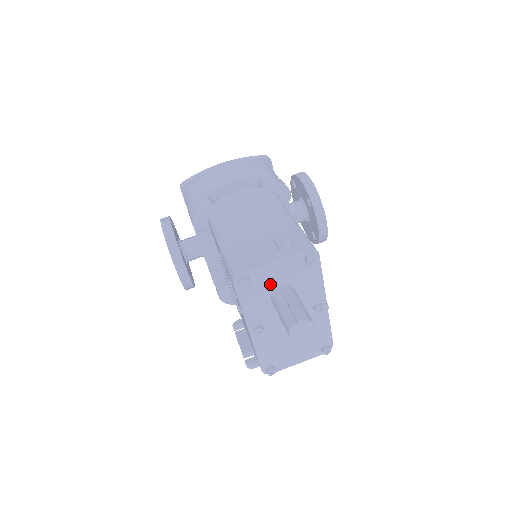
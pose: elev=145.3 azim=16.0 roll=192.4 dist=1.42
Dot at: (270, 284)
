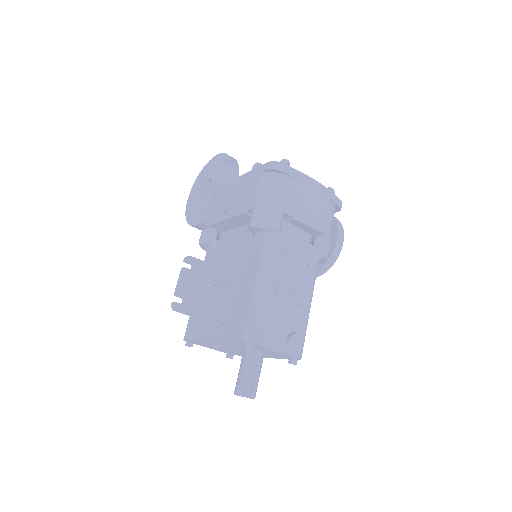
Dot at: (257, 349)
